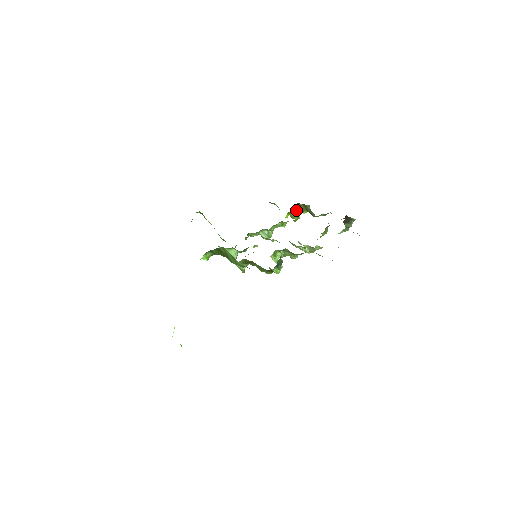
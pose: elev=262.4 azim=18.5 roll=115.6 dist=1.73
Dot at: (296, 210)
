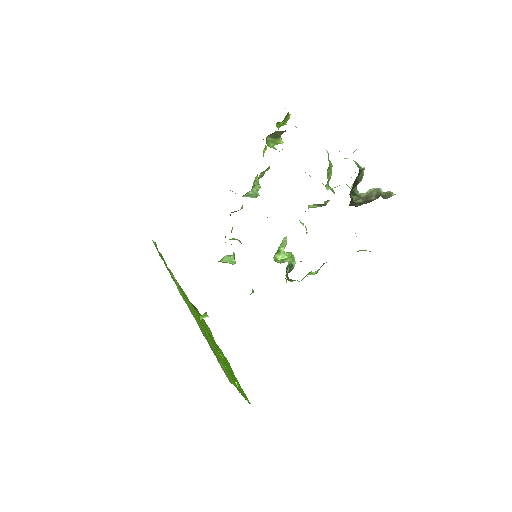
Dot at: (272, 139)
